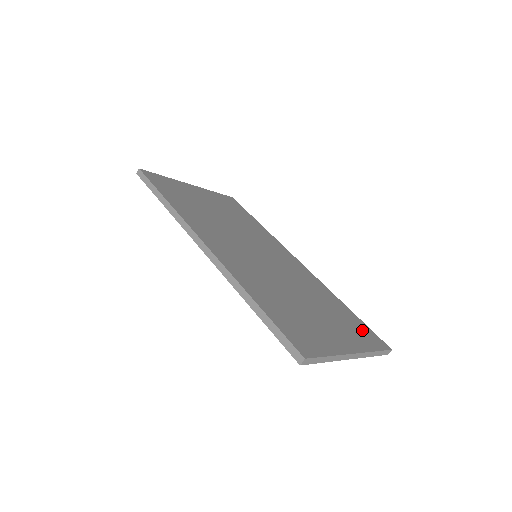
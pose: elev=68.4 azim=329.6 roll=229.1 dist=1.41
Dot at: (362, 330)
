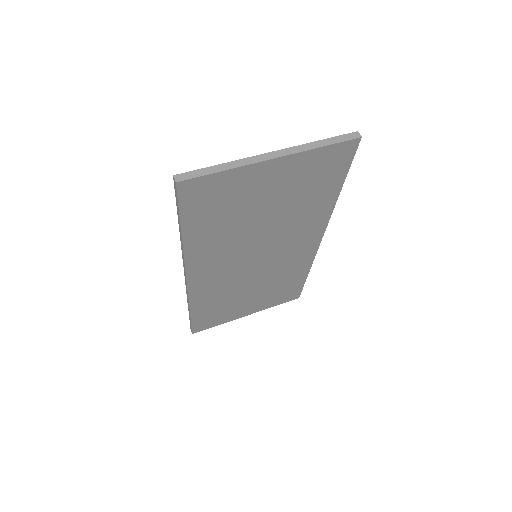
Dot at: occluded
